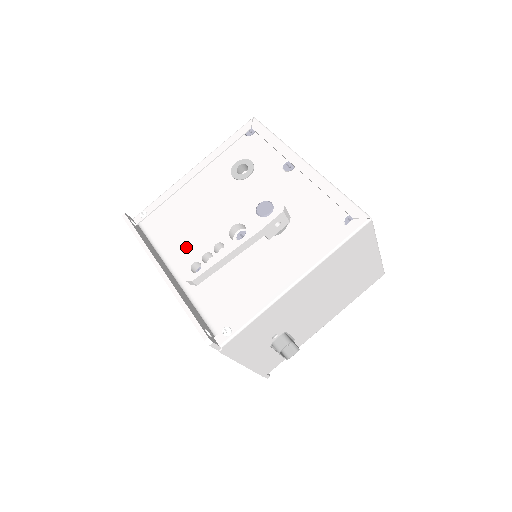
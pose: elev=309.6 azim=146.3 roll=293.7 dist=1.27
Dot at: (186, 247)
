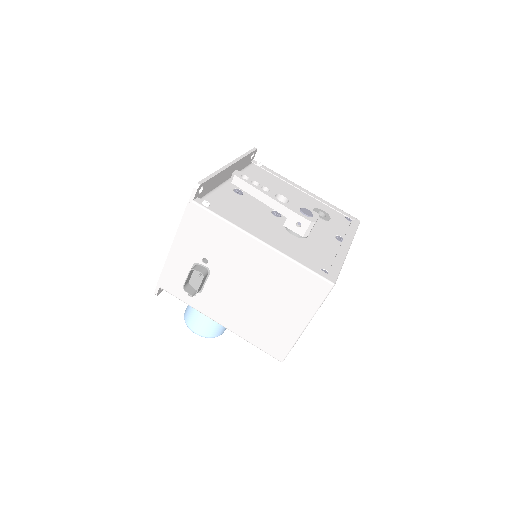
Dot at: occluded
